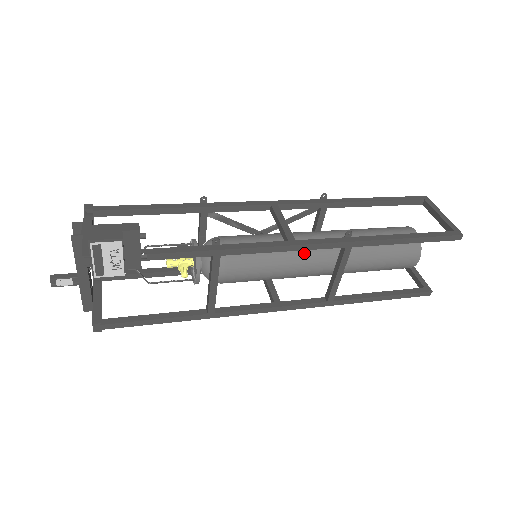
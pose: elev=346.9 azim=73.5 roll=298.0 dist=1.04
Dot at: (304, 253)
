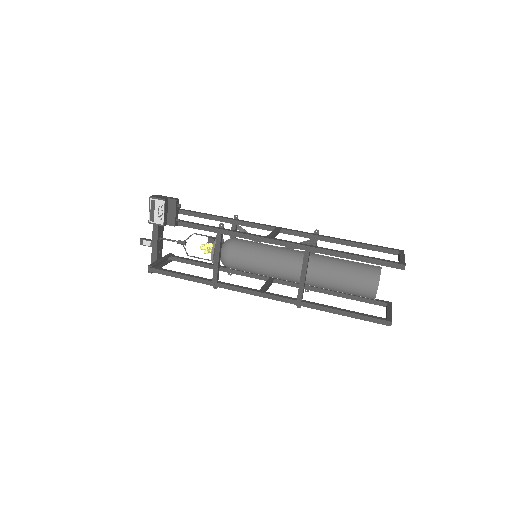
Dot at: (283, 256)
